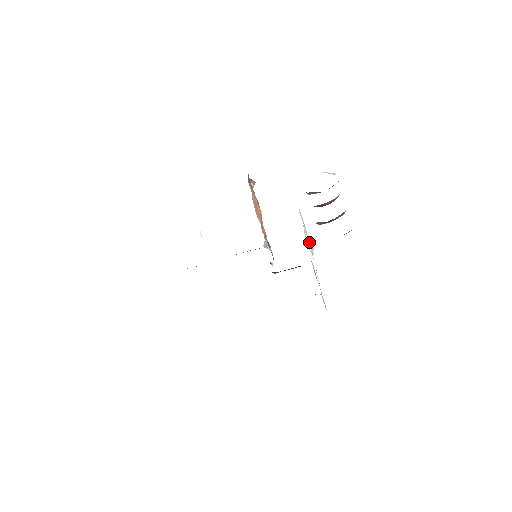
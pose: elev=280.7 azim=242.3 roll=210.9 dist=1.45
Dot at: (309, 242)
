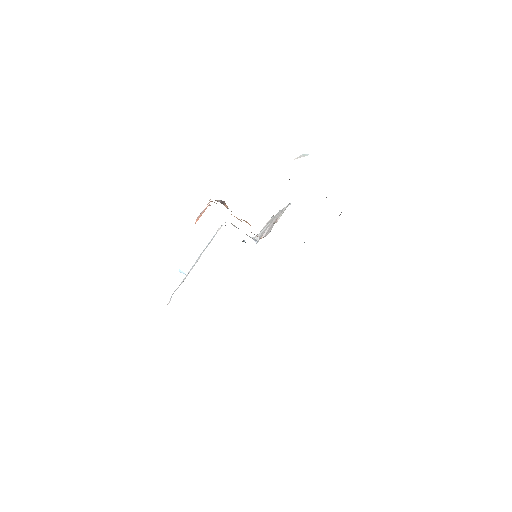
Dot at: occluded
